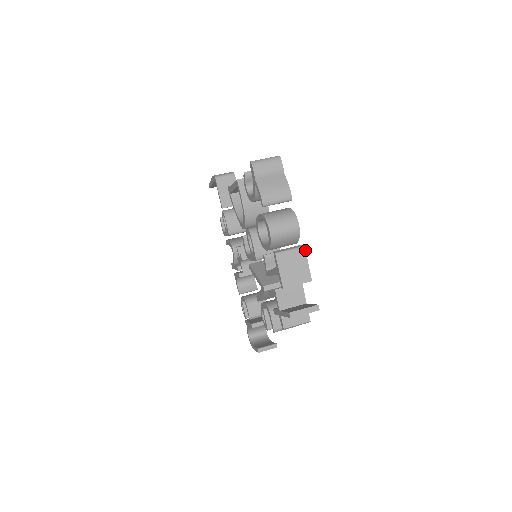
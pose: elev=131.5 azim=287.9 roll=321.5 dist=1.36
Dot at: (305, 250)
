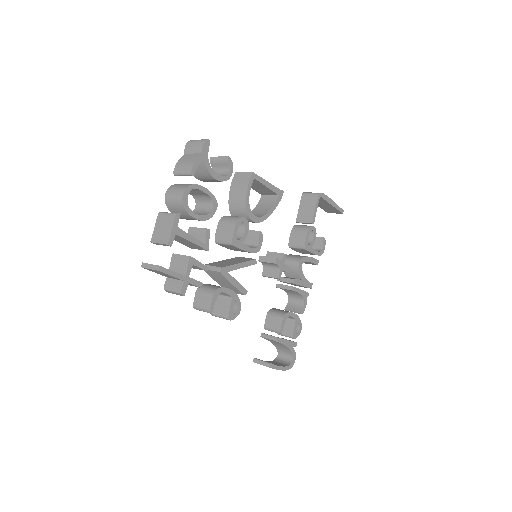
Dot at: (175, 217)
